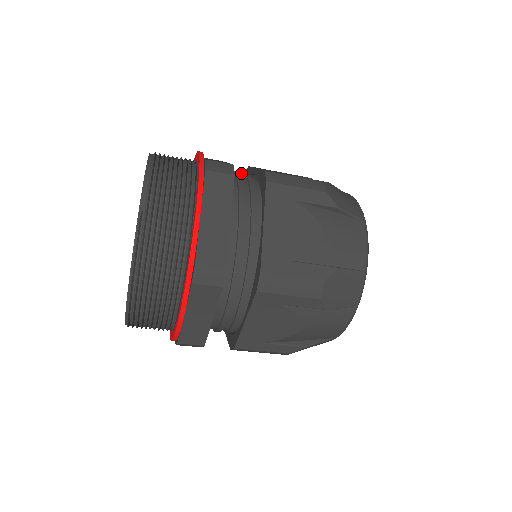
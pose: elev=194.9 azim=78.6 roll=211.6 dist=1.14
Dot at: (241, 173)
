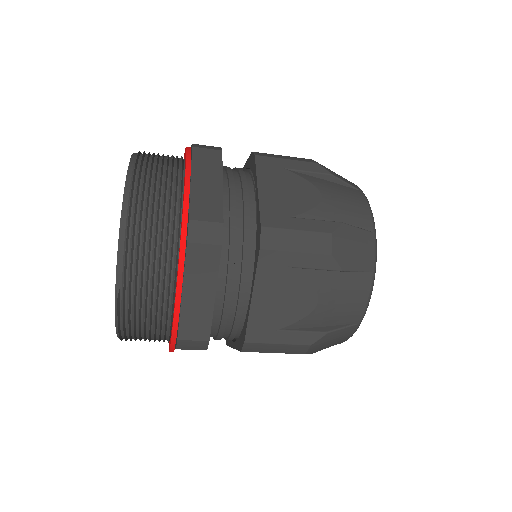
Dot at: (241, 183)
